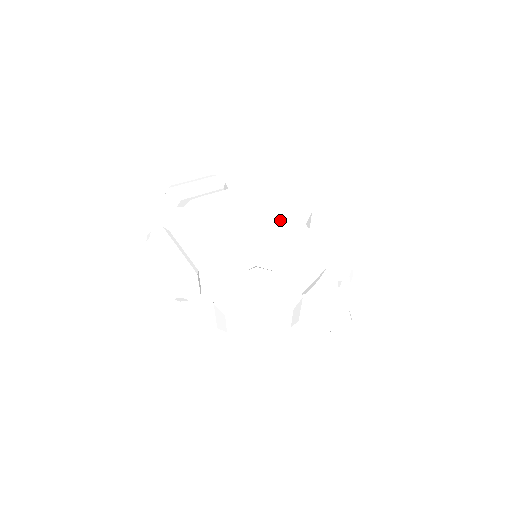
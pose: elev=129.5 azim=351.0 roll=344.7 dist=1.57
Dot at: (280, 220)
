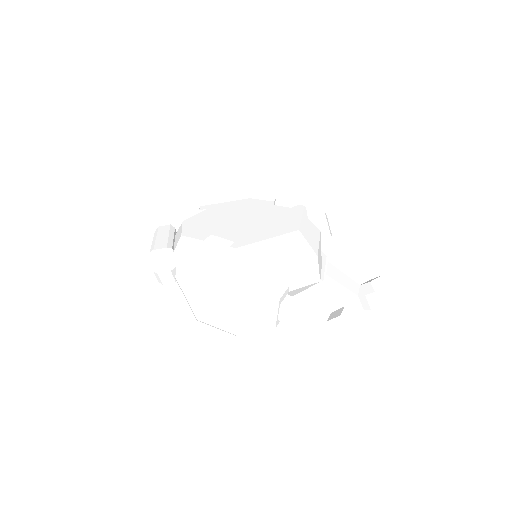
Dot at: (275, 213)
